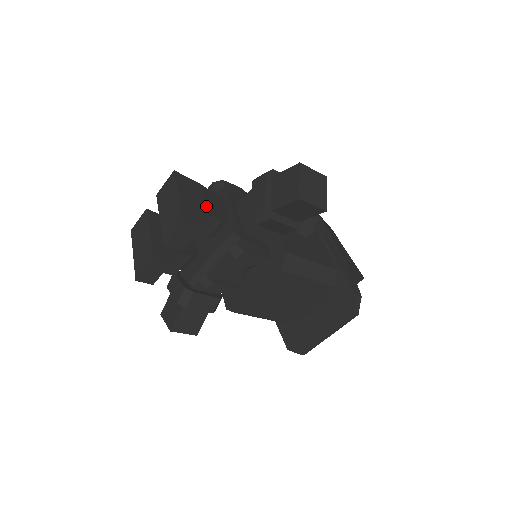
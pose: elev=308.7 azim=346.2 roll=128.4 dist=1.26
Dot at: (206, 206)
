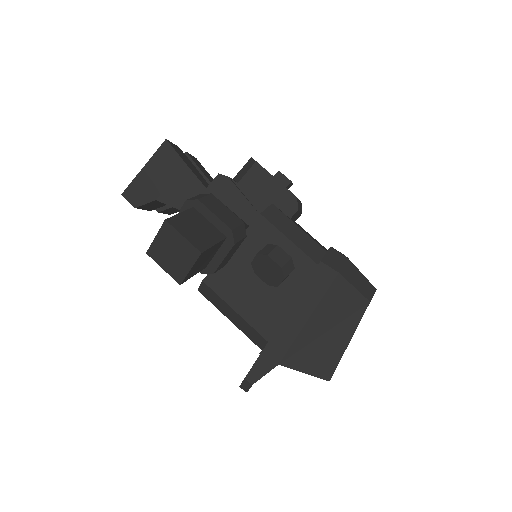
Dot at: (164, 190)
